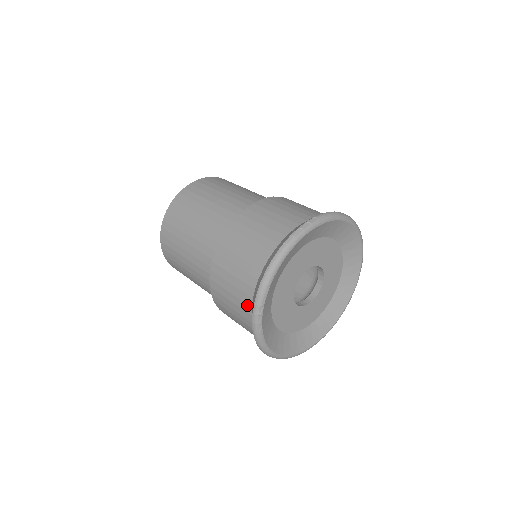
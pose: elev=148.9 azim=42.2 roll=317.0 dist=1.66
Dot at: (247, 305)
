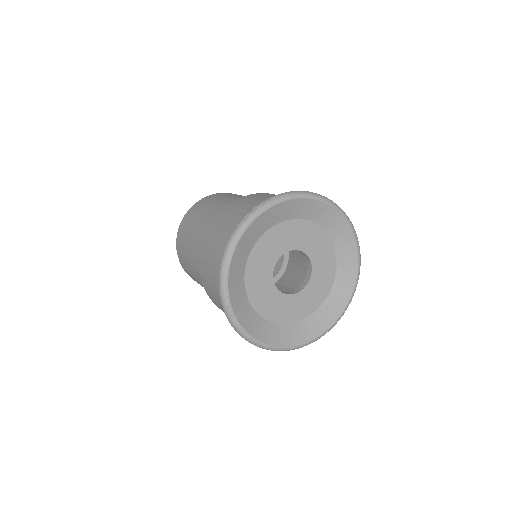
Dot at: occluded
